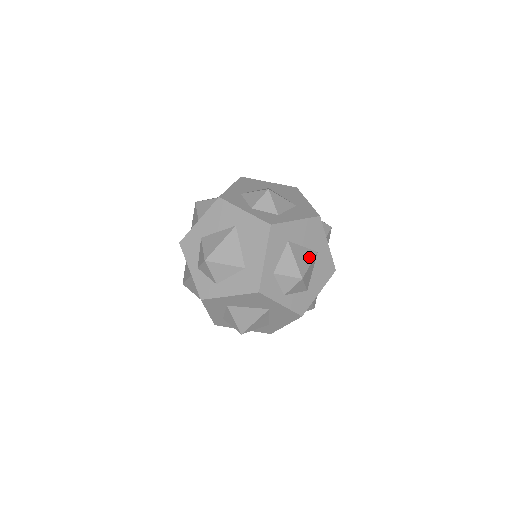
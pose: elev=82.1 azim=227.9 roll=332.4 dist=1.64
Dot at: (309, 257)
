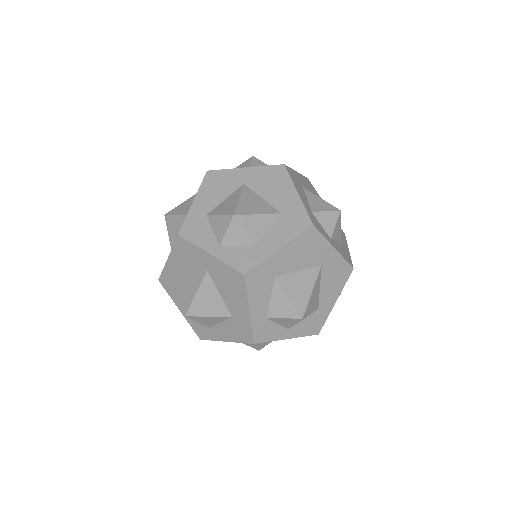
Dot at: occluded
